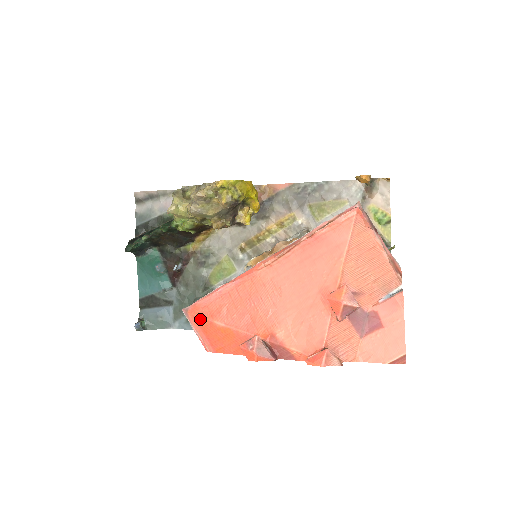
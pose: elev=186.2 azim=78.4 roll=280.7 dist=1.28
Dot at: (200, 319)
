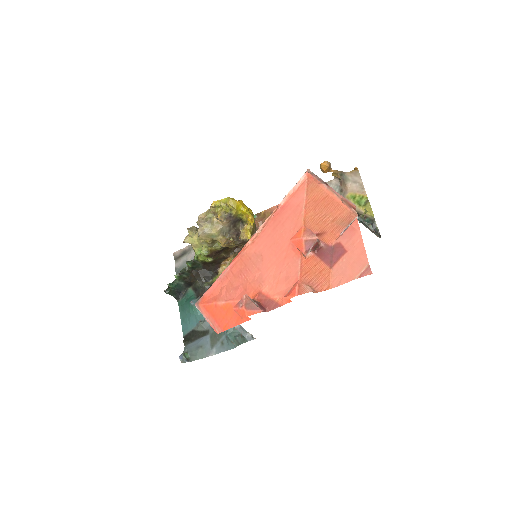
Dot at: (208, 306)
